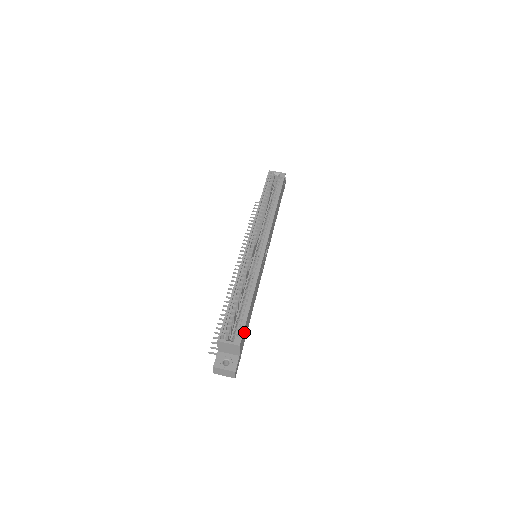
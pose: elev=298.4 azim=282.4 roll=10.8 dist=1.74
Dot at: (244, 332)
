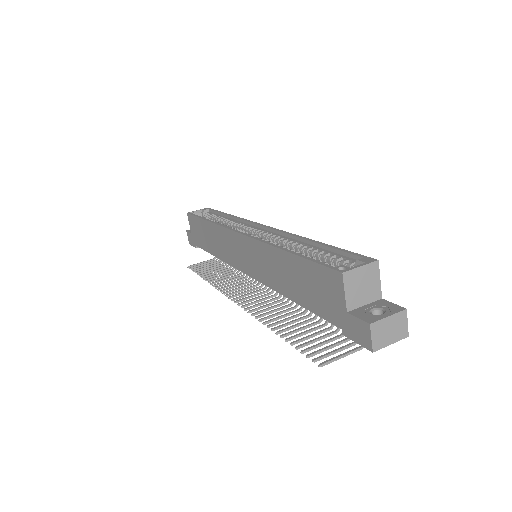
Dot at: occluded
